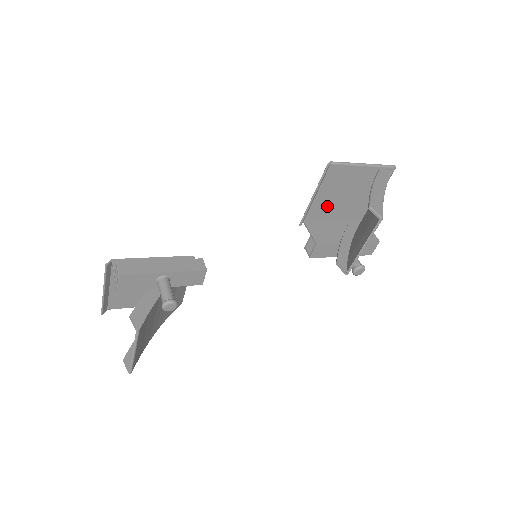
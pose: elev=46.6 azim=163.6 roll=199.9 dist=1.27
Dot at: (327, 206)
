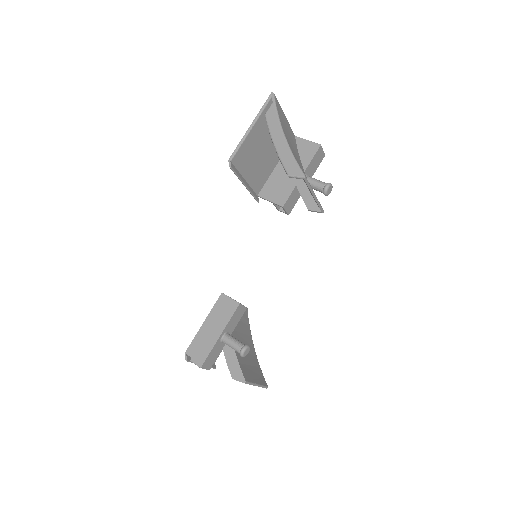
Dot at: (260, 171)
